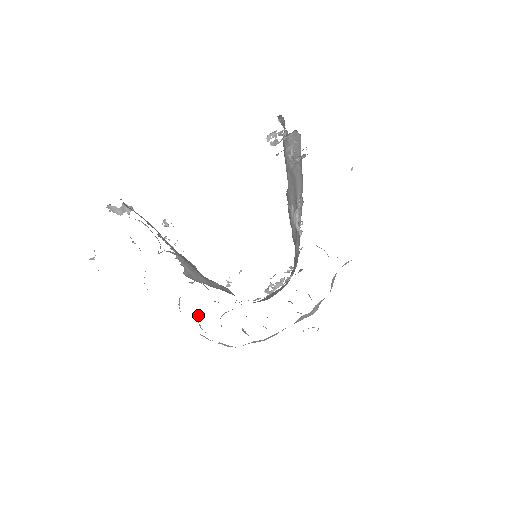
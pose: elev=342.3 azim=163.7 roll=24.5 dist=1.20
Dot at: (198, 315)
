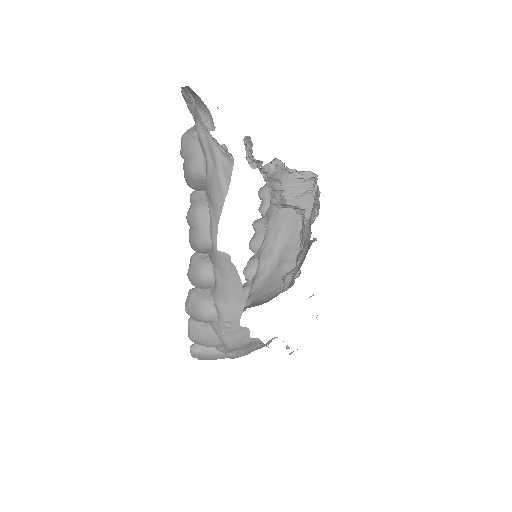
Dot at: (208, 290)
